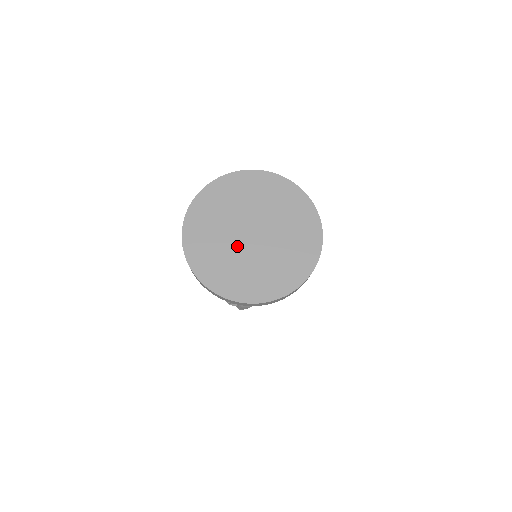
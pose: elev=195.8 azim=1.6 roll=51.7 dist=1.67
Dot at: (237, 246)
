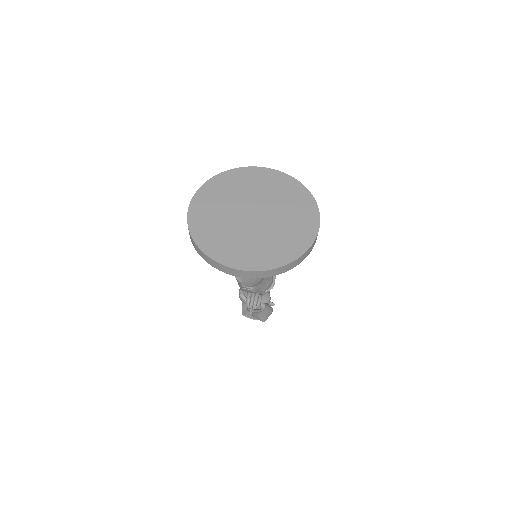
Dot at: (248, 229)
